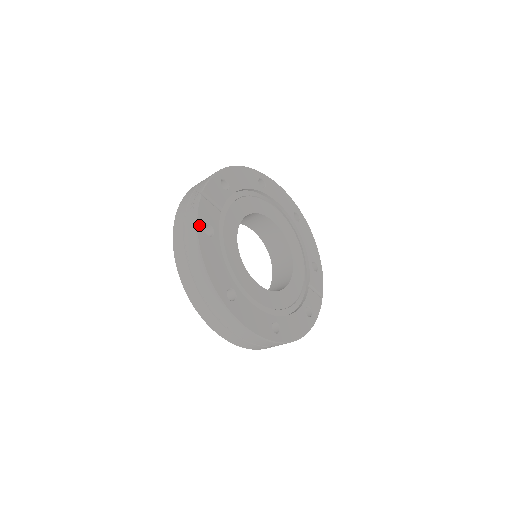
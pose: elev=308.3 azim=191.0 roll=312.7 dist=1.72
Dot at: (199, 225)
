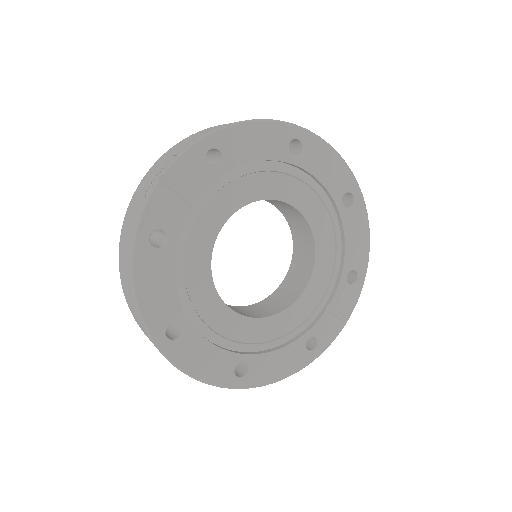
Dot at: (141, 232)
